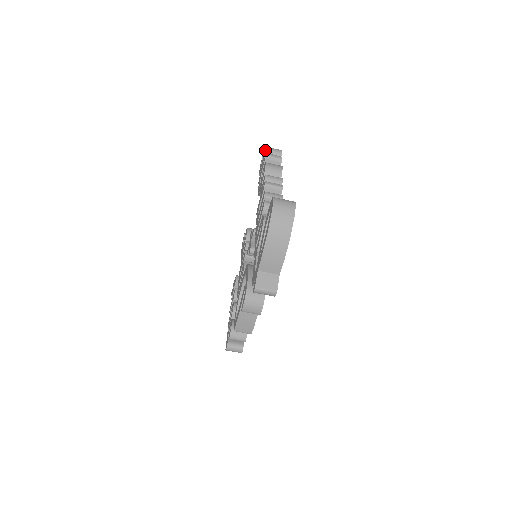
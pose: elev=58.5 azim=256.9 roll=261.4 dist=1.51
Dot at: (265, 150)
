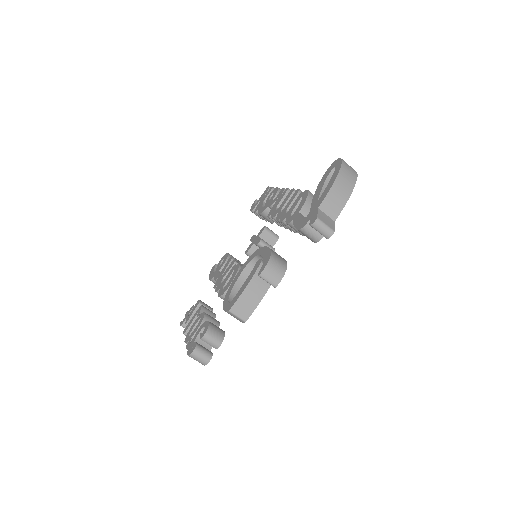
Dot at: (267, 188)
